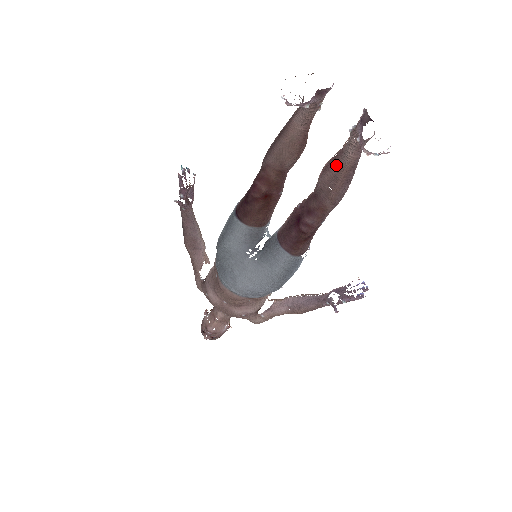
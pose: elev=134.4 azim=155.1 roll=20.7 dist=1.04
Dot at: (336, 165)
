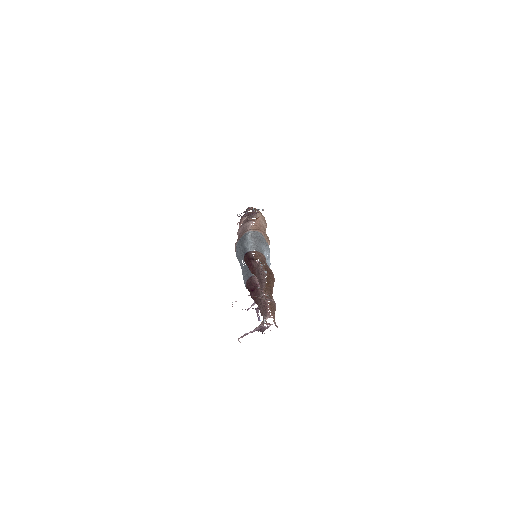
Dot at: (264, 310)
